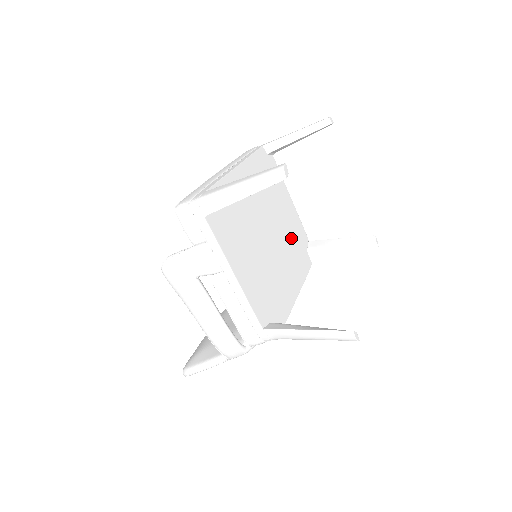
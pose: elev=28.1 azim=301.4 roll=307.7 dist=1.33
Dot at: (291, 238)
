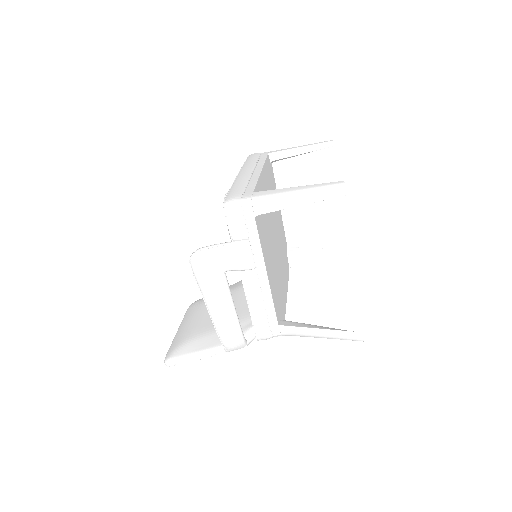
Dot at: (282, 243)
